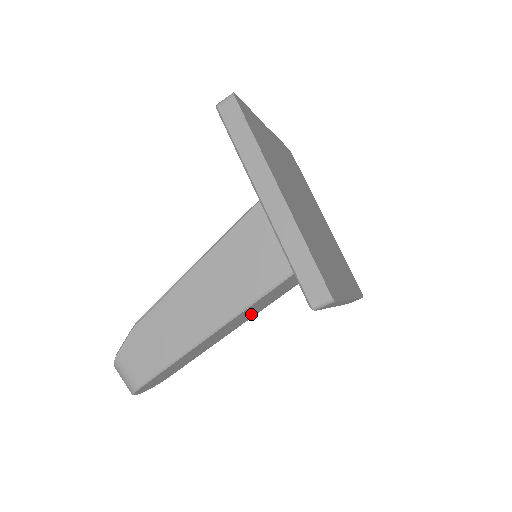
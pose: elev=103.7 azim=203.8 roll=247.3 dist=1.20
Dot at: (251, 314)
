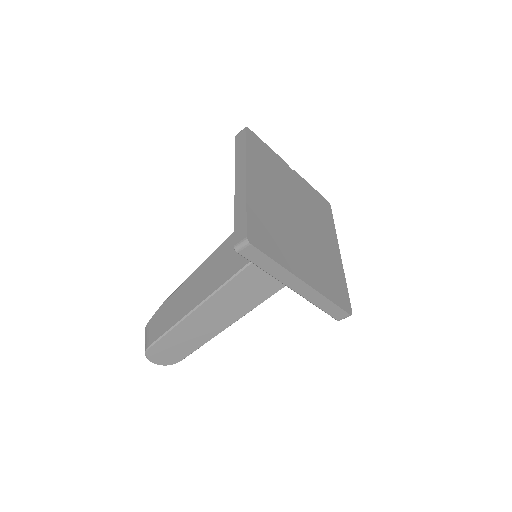
Dot at: (242, 304)
